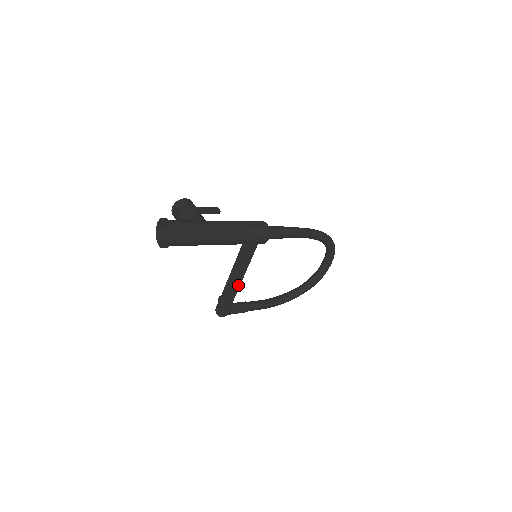
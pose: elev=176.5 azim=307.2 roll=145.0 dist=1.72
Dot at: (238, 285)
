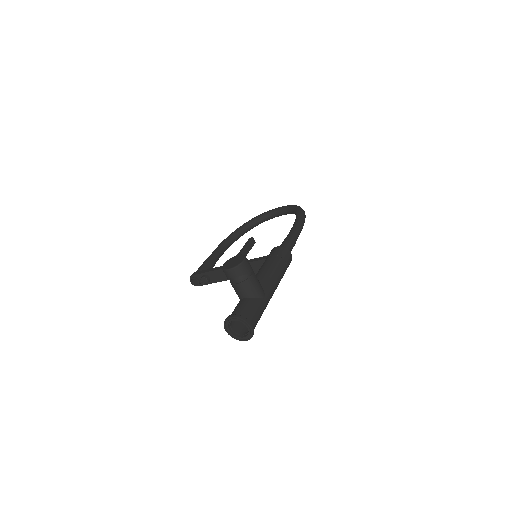
Dot at: occluded
